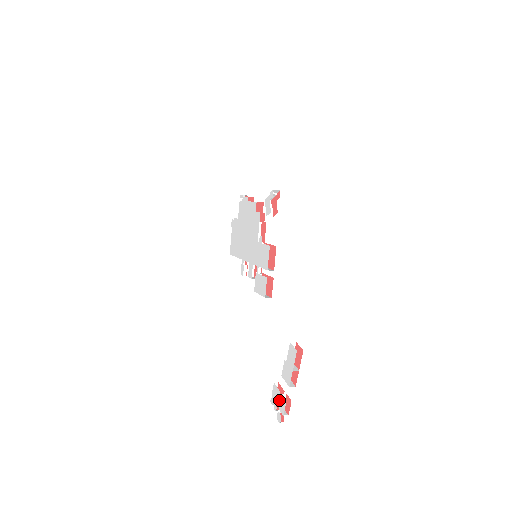
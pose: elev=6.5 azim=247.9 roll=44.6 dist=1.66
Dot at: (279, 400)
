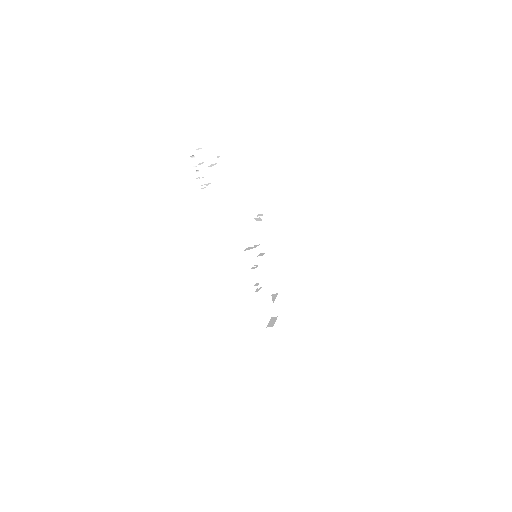
Dot at: (203, 175)
